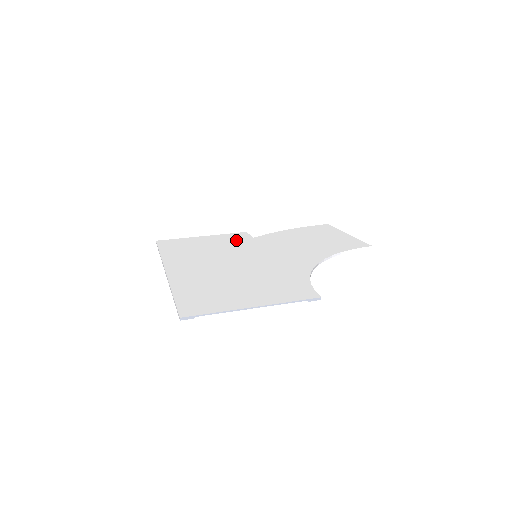
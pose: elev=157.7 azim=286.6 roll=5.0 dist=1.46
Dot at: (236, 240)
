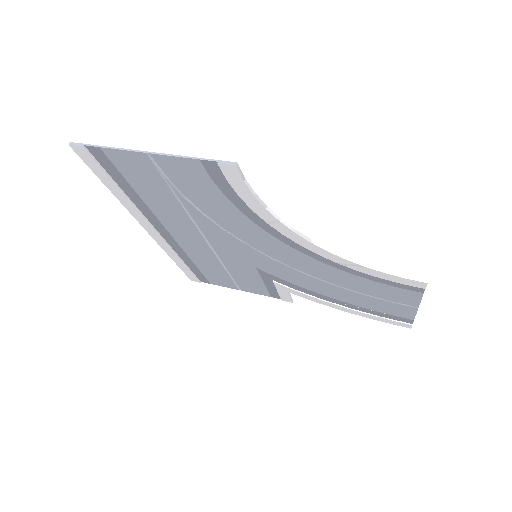
Dot at: (265, 283)
